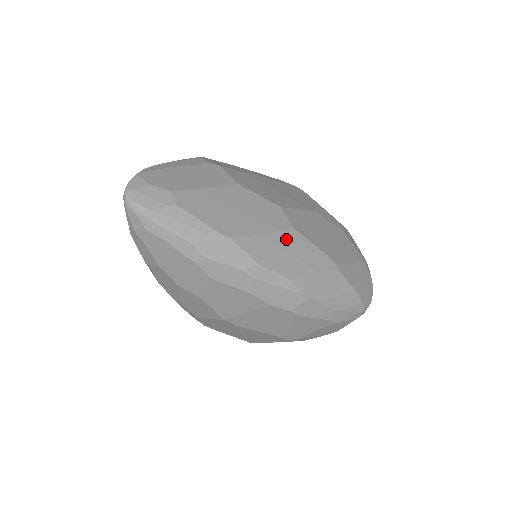
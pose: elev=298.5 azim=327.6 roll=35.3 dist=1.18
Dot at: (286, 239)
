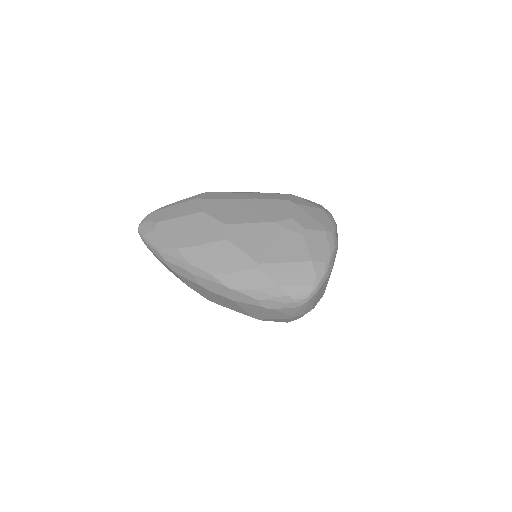
Dot at: (218, 247)
